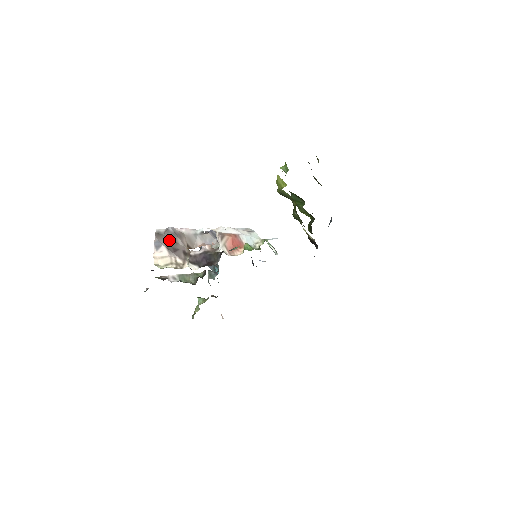
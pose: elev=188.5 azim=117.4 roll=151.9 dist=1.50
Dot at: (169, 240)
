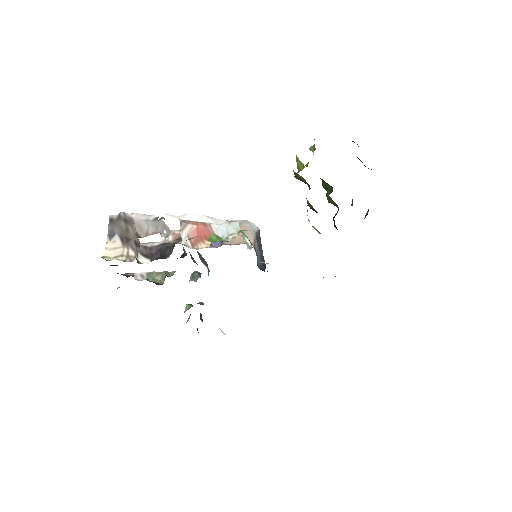
Dot at: (121, 228)
